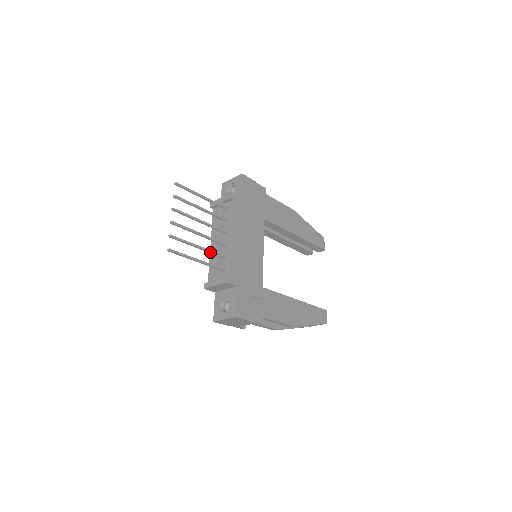
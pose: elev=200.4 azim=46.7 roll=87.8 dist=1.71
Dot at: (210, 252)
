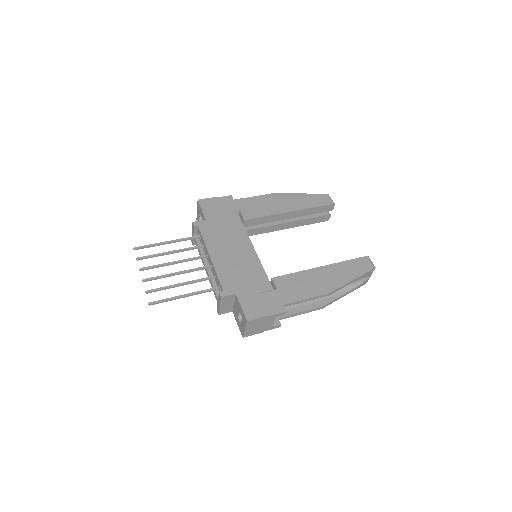
Dot at: (195, 282)
